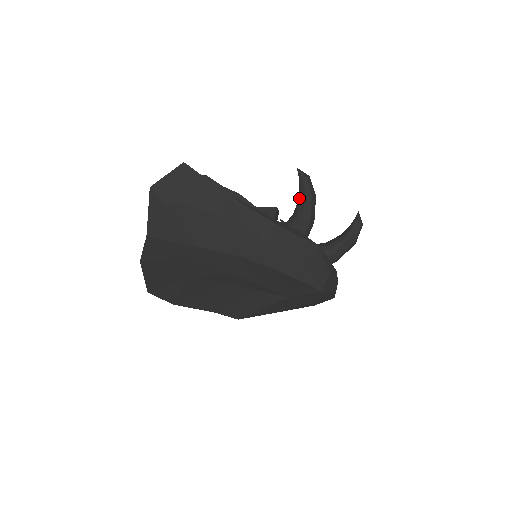
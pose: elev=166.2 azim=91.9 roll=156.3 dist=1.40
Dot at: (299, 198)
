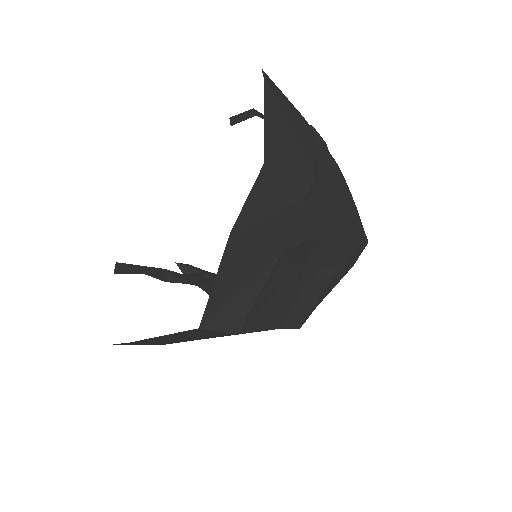
Dot at: occluded
